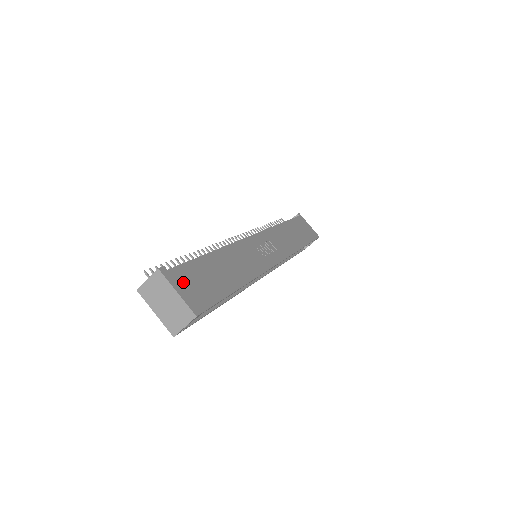
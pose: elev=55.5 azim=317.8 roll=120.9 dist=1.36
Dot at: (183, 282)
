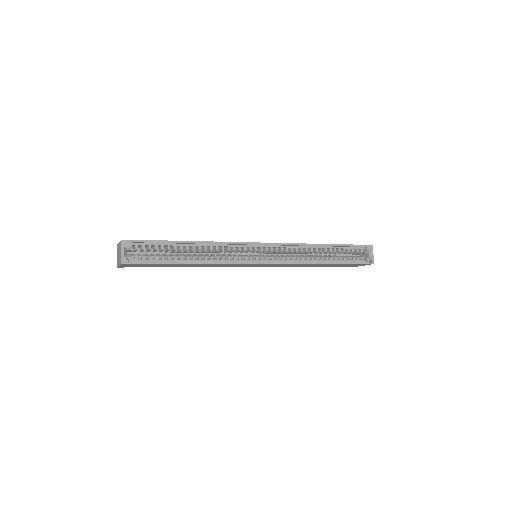
Dot at: occluded
